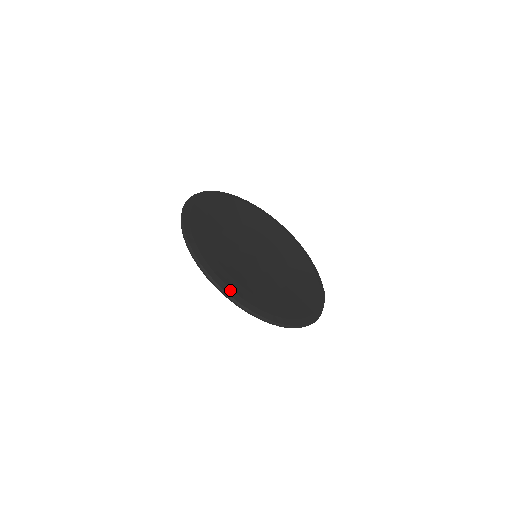
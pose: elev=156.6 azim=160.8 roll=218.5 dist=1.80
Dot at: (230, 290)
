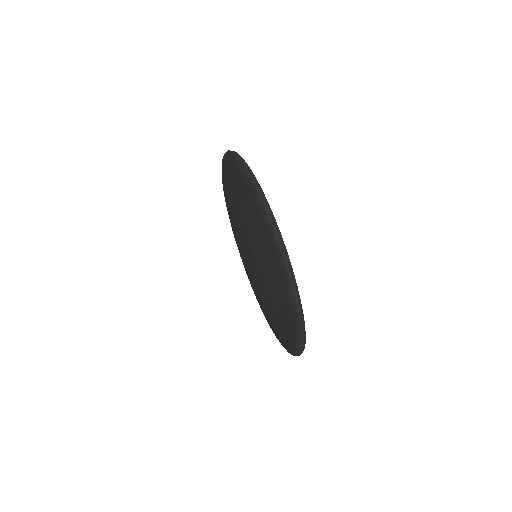
Dot at: occluded
